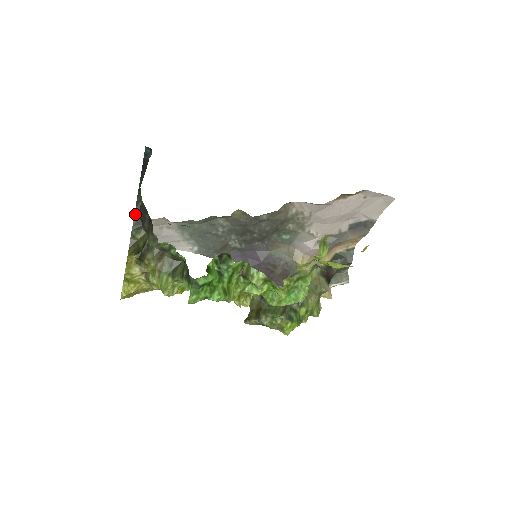
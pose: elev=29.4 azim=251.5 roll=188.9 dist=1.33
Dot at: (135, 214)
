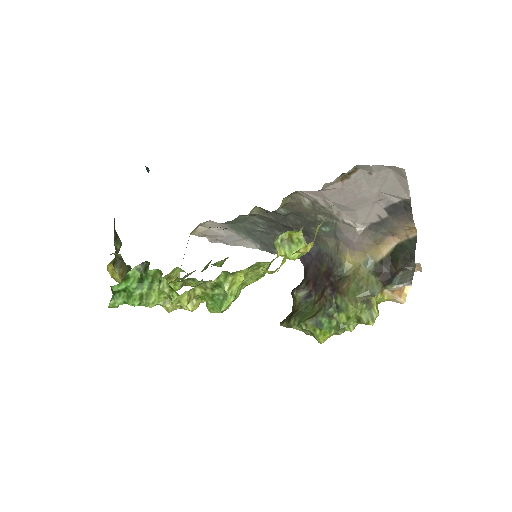
Dot at: (114, 229)
